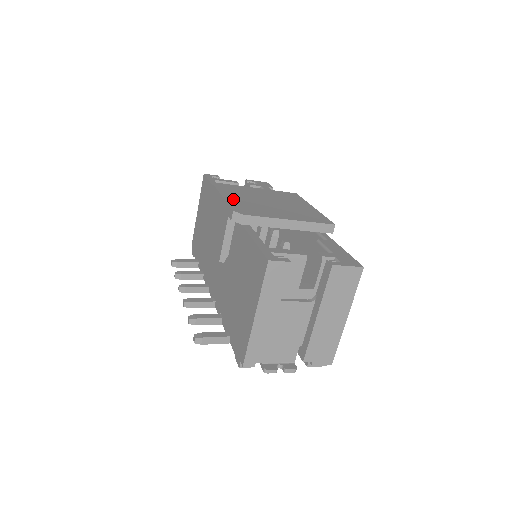
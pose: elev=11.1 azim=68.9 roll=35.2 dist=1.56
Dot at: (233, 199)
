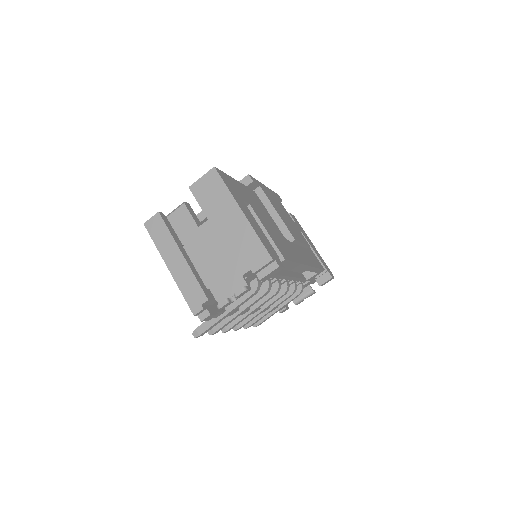
Dot at: occluded
